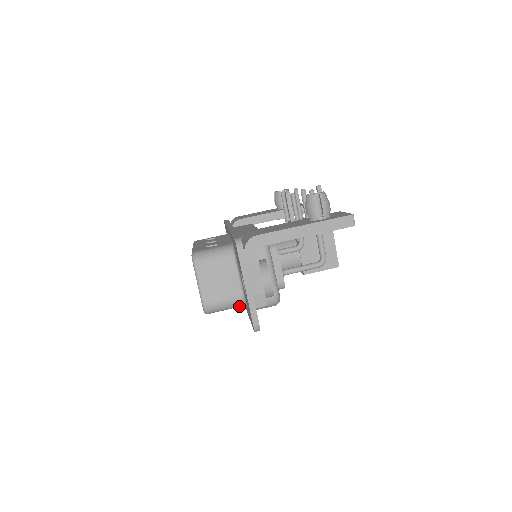
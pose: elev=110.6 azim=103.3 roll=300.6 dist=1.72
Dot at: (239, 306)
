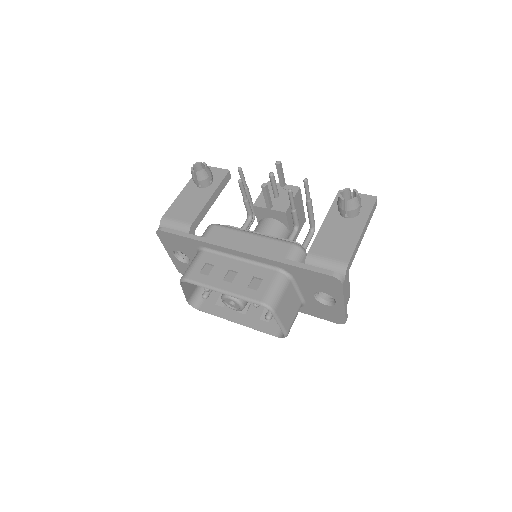
Dot at: occluded
